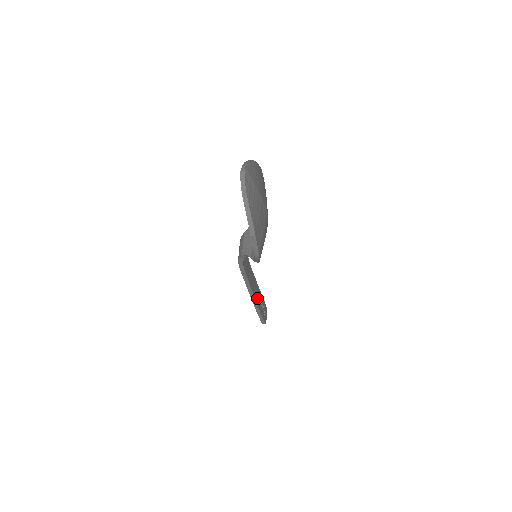
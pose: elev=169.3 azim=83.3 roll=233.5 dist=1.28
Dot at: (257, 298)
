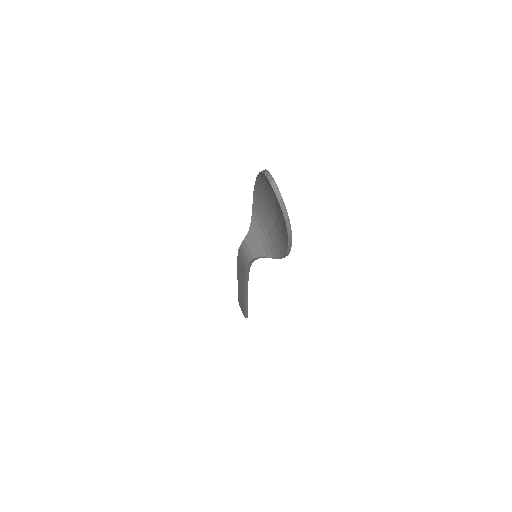
Dot at: occluded
